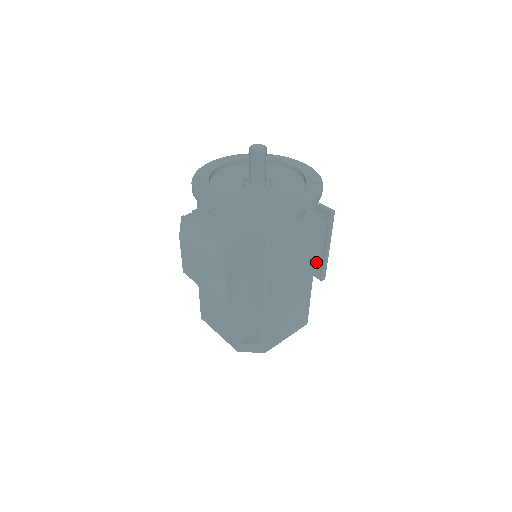
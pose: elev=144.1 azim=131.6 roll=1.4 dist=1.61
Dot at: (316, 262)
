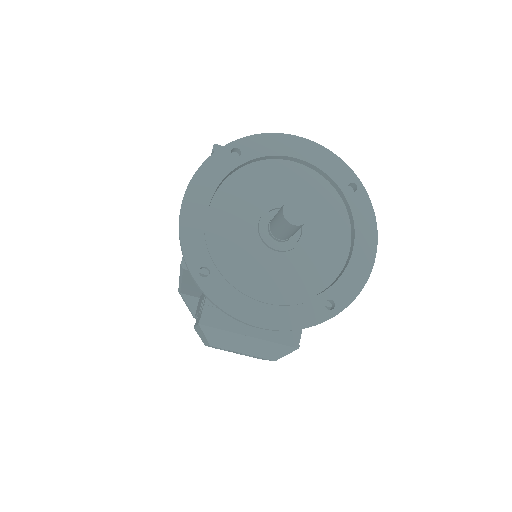
Dot at: occluded
